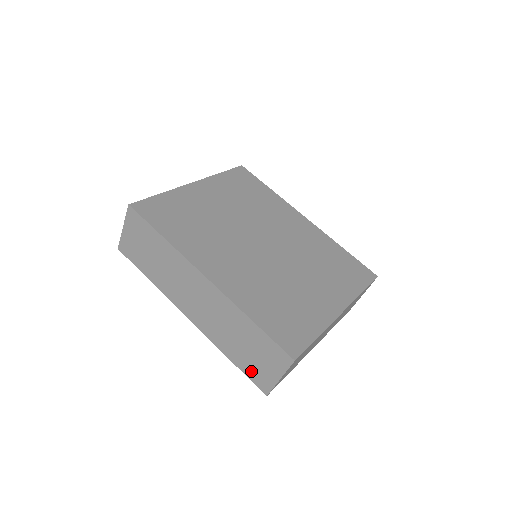
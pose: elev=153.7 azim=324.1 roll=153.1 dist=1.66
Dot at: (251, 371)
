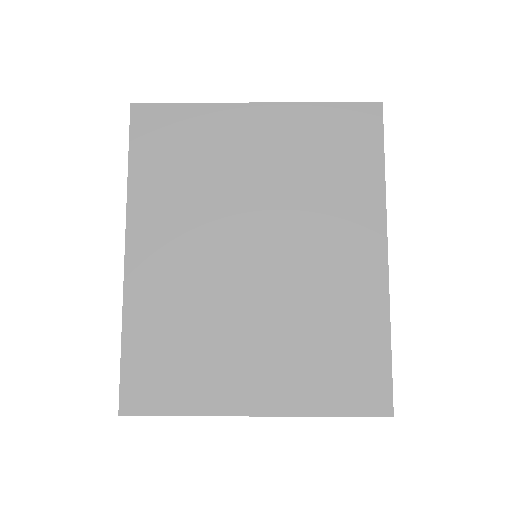
Dot at: occluded
